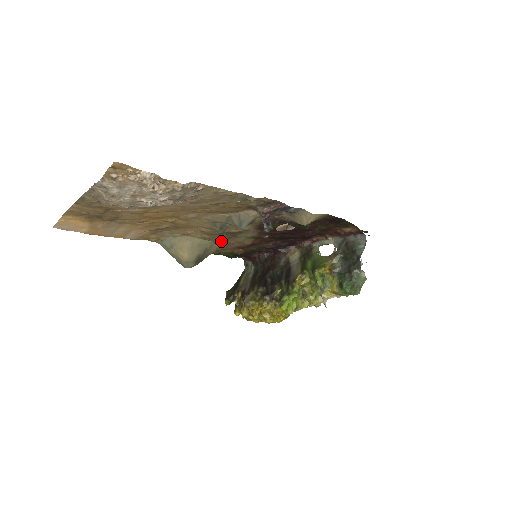
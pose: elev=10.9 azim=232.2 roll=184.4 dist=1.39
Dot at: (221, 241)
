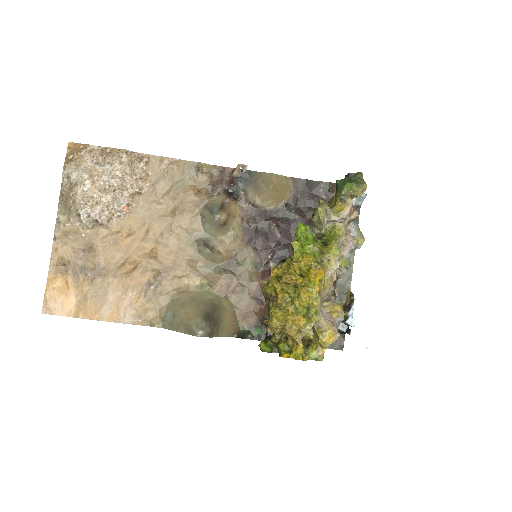
Dot at: (227, 290)
